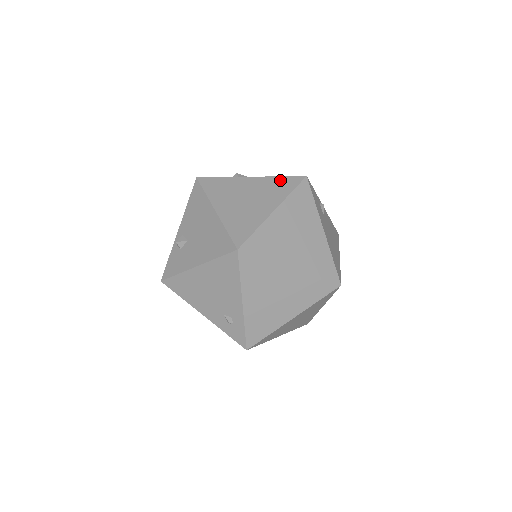
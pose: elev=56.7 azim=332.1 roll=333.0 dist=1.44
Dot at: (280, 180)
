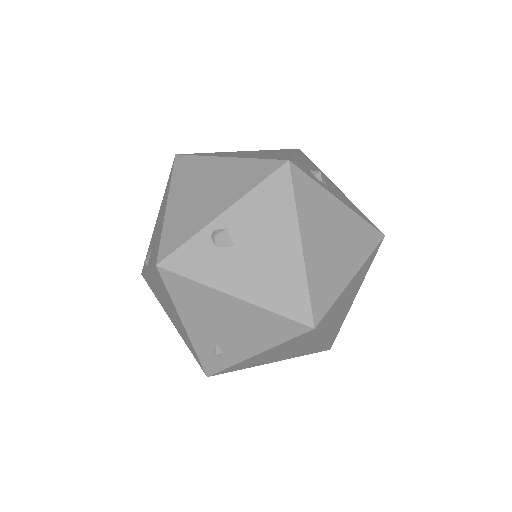
Dot at: (365, 228)
